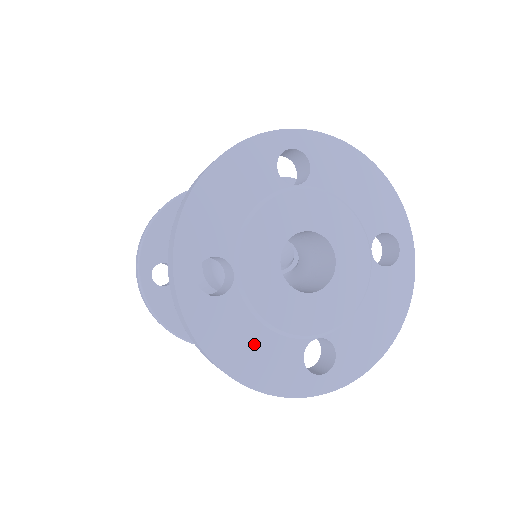
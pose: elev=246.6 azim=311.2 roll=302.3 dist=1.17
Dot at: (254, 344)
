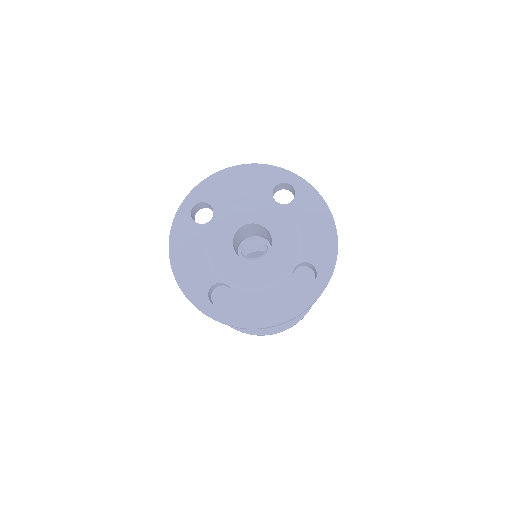
Dot at: (267, 302)
